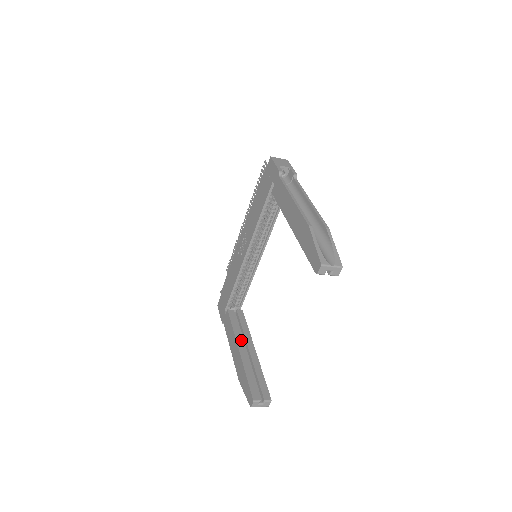
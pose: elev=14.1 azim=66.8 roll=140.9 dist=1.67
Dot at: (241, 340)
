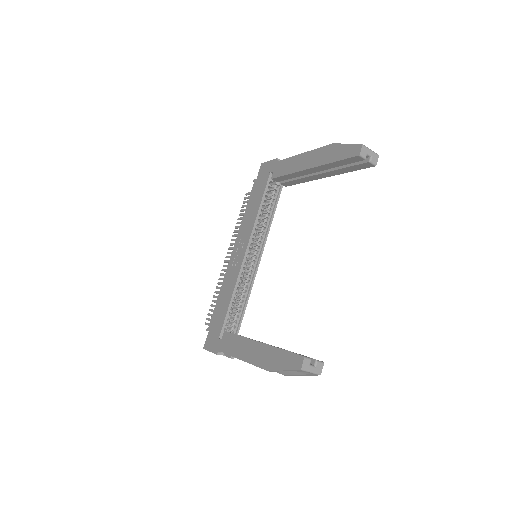
Dot at: occluded
